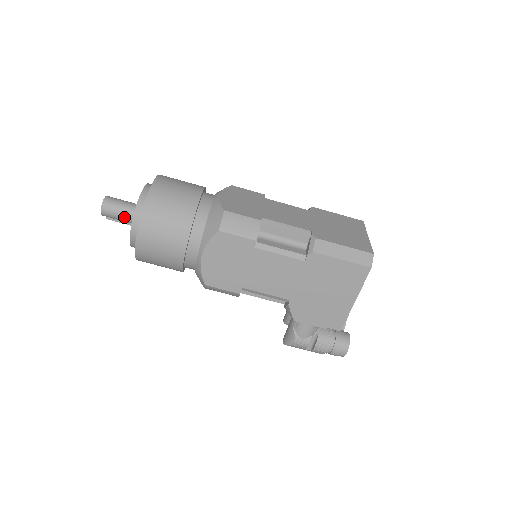
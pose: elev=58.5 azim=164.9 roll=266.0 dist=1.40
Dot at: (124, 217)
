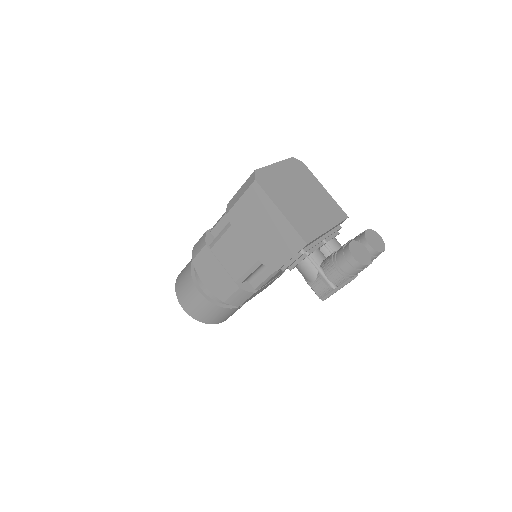
Dot at: occluded
